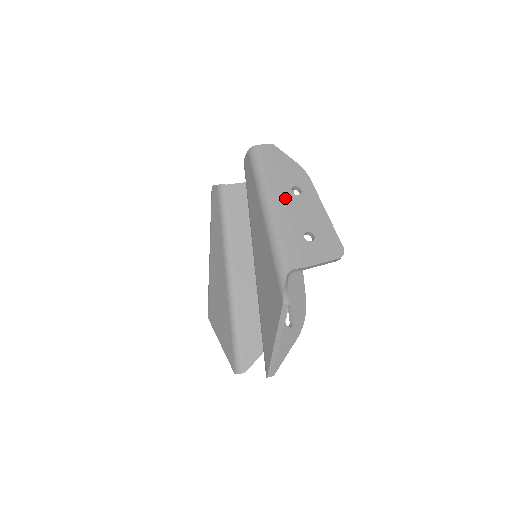
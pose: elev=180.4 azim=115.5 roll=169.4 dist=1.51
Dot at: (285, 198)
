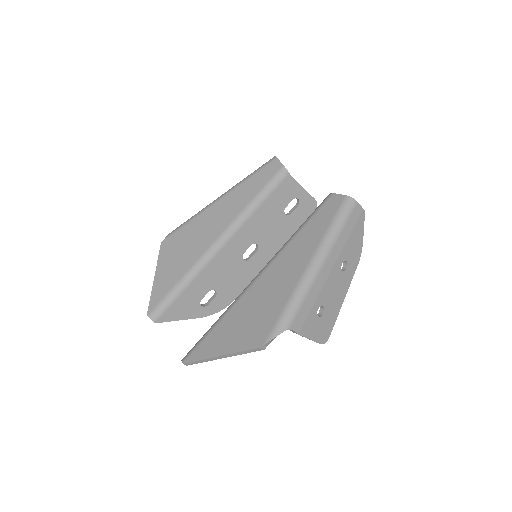
Dot at: (335, 266)
